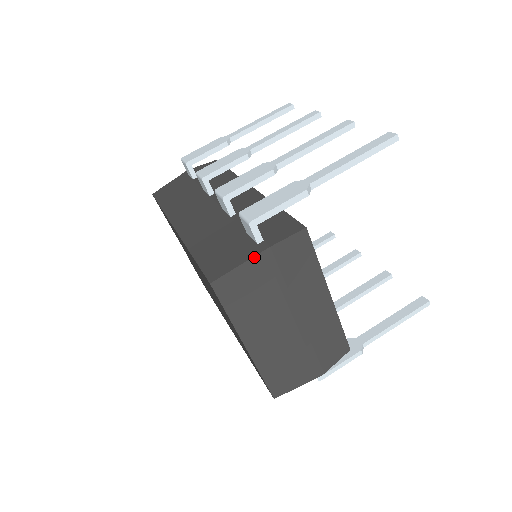
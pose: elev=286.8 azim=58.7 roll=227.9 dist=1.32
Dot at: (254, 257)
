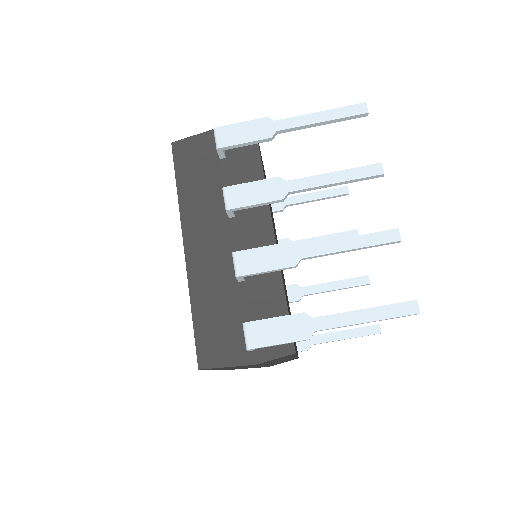
Dot at: occluded
